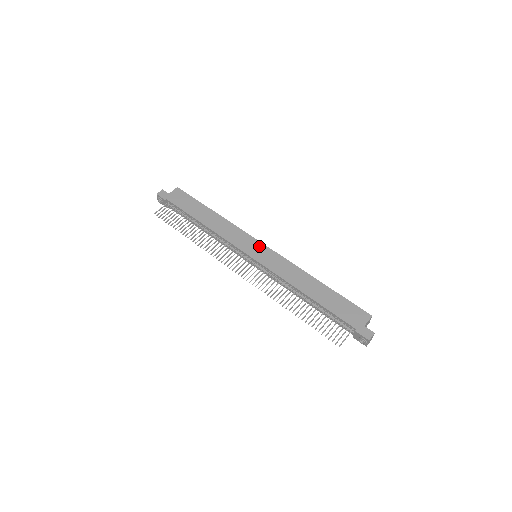
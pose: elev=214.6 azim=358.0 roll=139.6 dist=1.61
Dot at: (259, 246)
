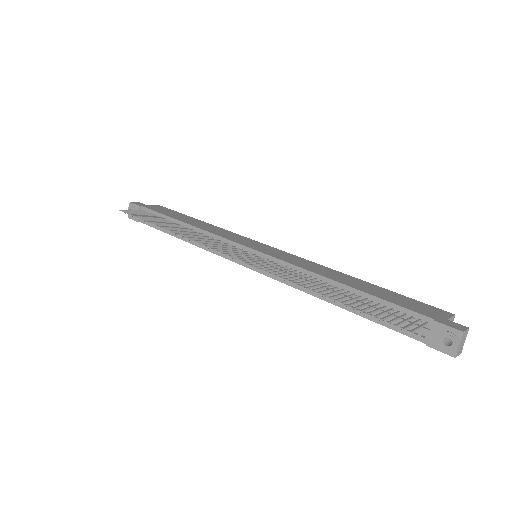
Dot at: (262, 245)
